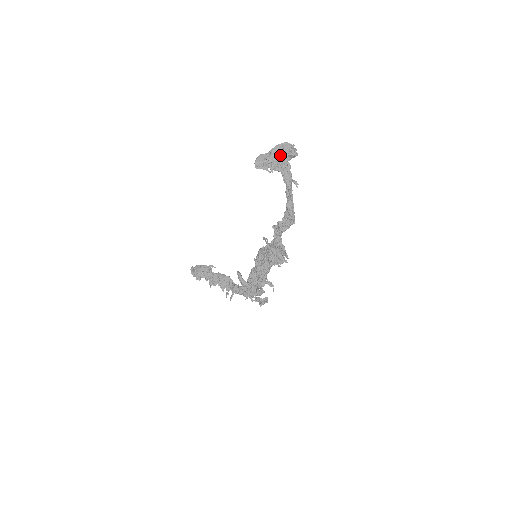
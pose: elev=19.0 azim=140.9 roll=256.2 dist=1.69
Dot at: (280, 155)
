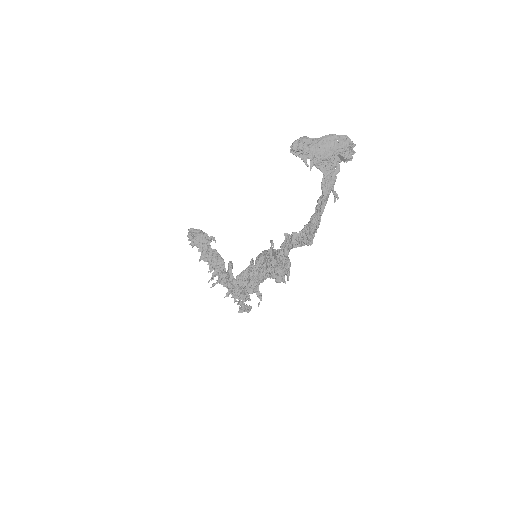
Dot at: (330, 149)
